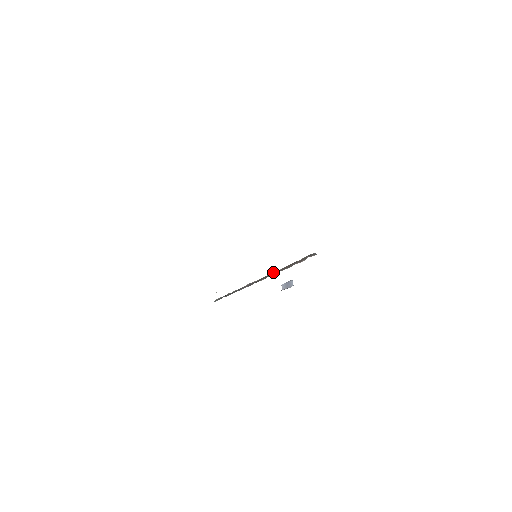
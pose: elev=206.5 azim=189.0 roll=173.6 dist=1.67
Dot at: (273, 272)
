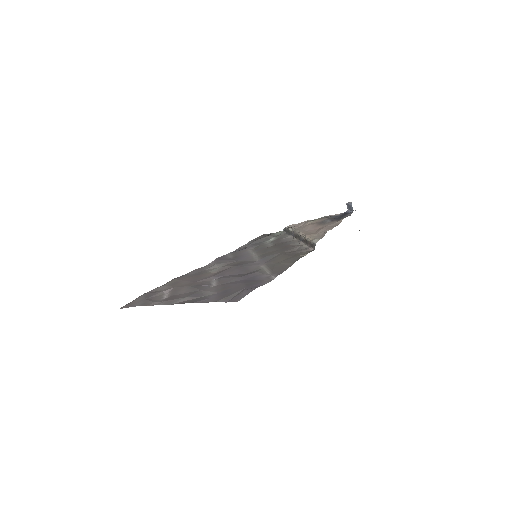
Dot at: (300, 236)
